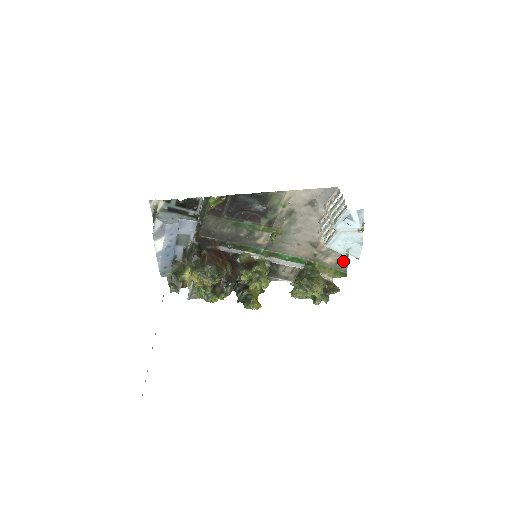
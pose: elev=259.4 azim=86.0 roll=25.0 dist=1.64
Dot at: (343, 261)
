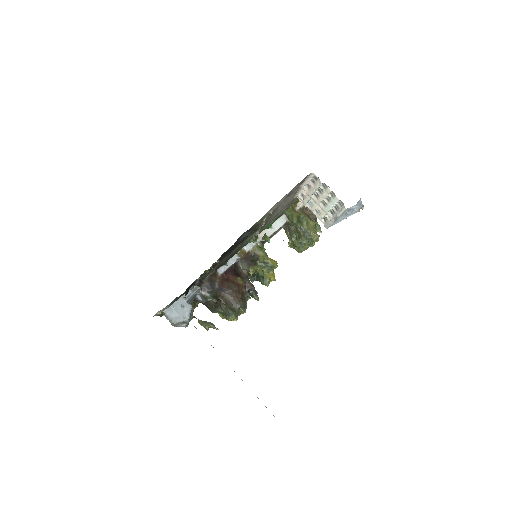
Dot at: occluded
